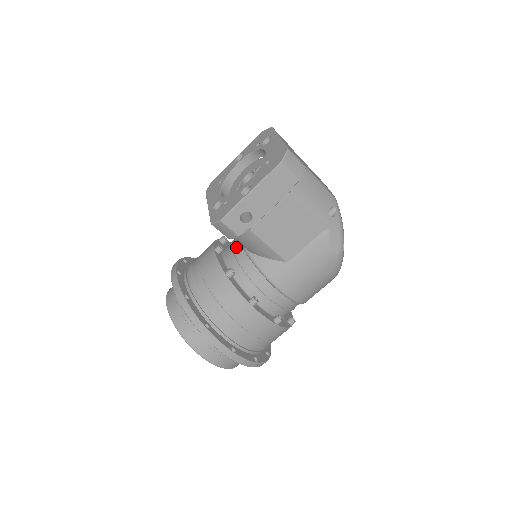
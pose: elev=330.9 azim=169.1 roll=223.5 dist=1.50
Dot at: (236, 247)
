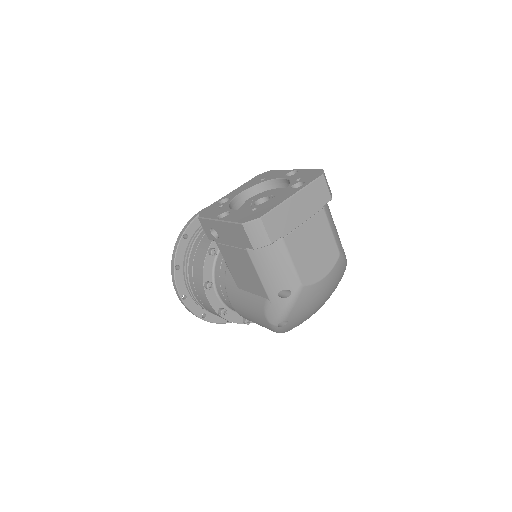
Dot at: occluded
